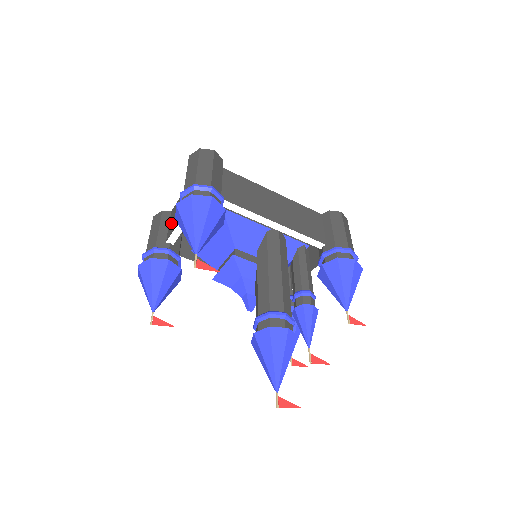
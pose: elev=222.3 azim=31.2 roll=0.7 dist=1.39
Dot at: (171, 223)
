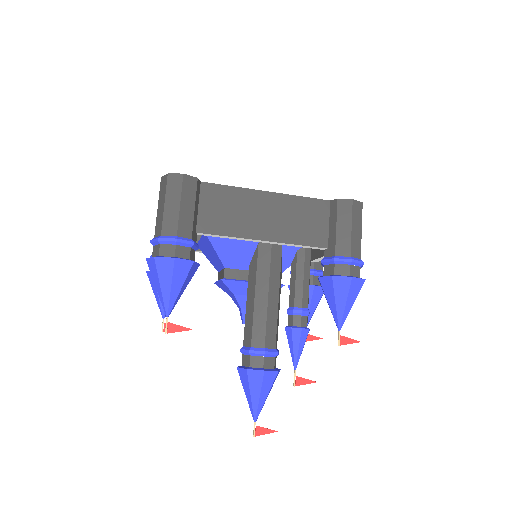
Dot at: occluded
